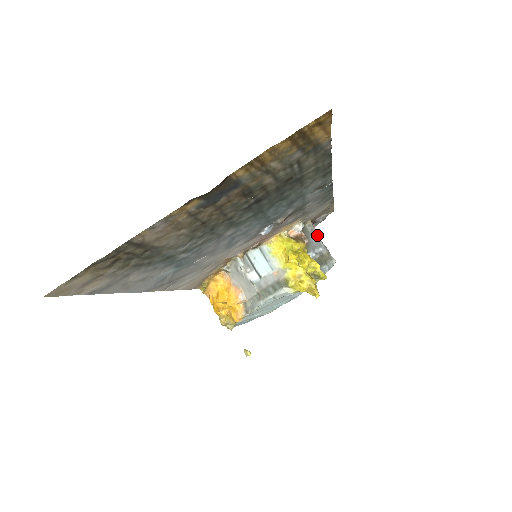
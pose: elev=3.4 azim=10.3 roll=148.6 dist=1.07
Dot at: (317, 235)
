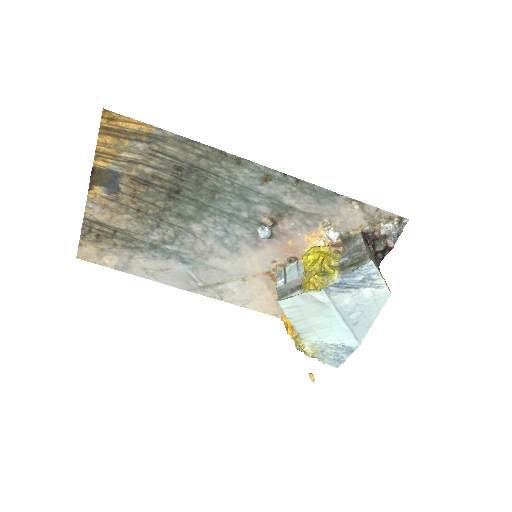
Dot at: (361, 242)
